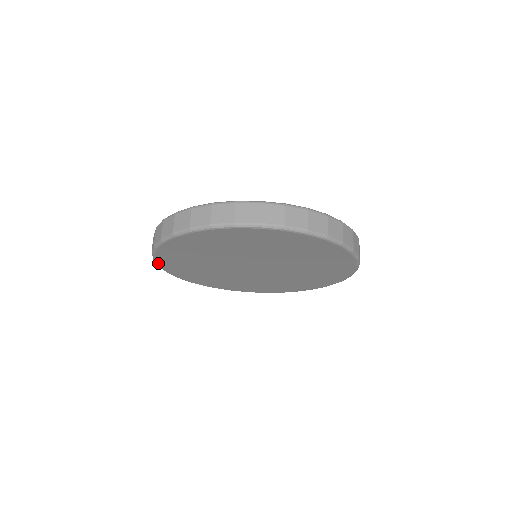
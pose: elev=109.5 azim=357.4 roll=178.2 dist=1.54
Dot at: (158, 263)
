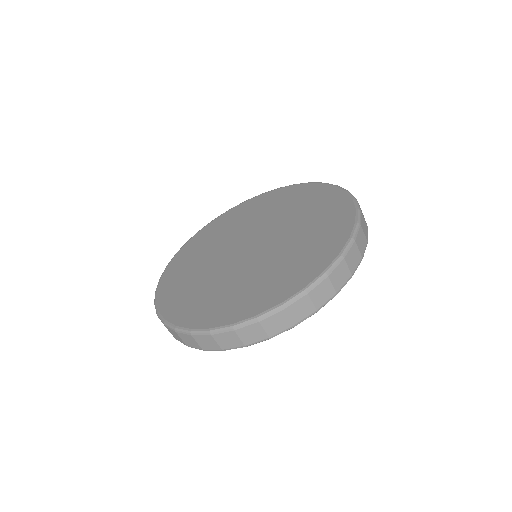
Dot at: occluded
